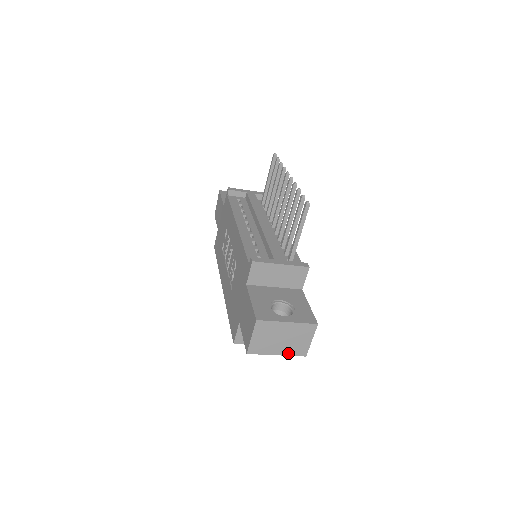
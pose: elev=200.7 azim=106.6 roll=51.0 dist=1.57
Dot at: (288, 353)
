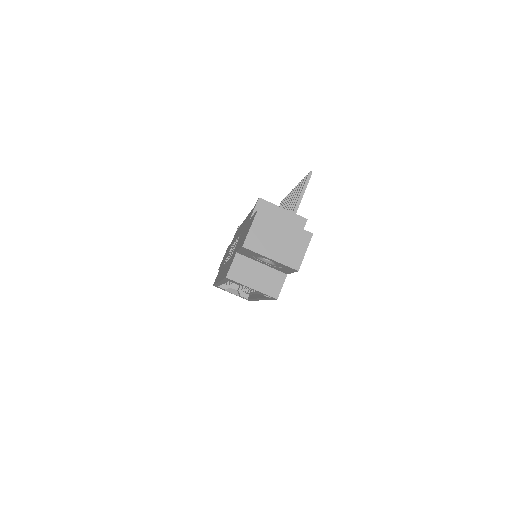
Dot at: (281, 260)
